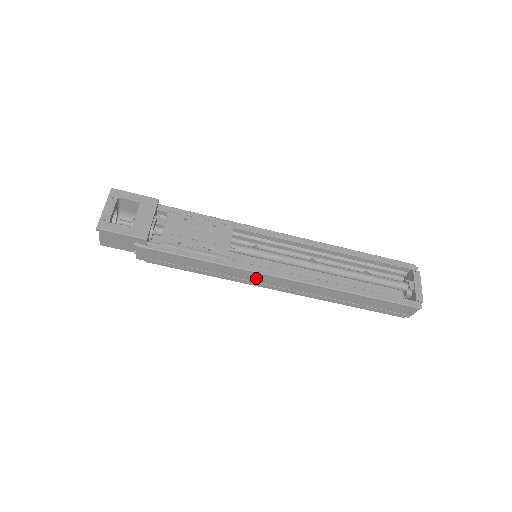
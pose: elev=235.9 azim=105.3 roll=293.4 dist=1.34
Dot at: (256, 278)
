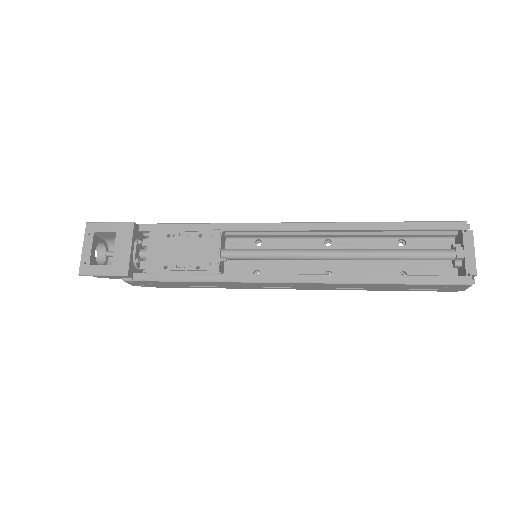
Dot at: (257, 285)
